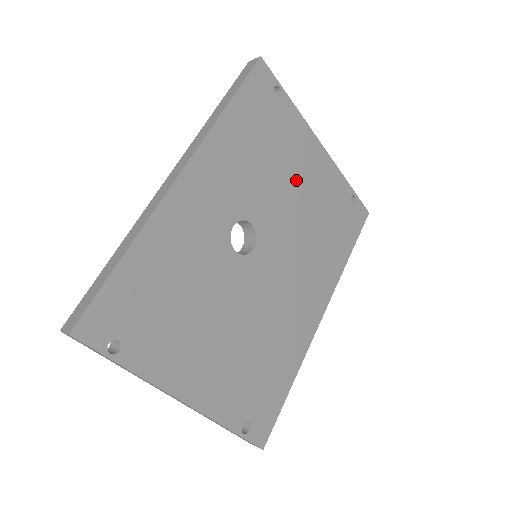
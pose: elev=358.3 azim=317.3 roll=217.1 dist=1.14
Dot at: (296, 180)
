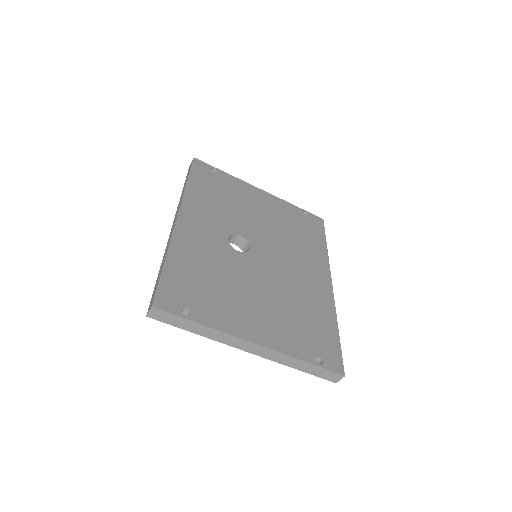
Dot at: (256, 209)
